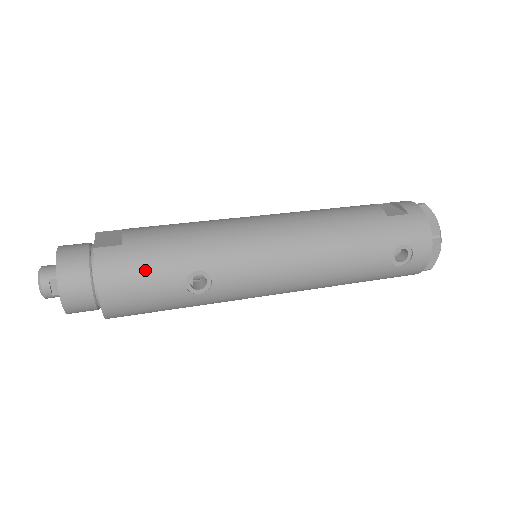
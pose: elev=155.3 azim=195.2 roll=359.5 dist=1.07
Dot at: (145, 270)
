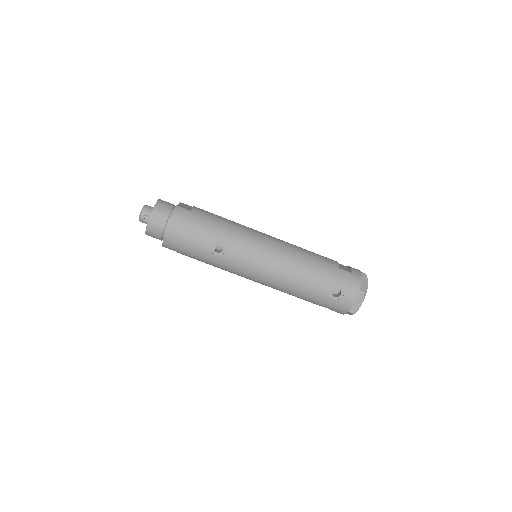
Dot at: (195, 227)
